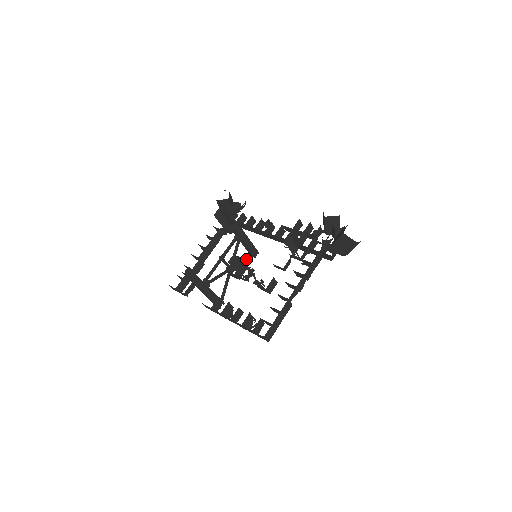
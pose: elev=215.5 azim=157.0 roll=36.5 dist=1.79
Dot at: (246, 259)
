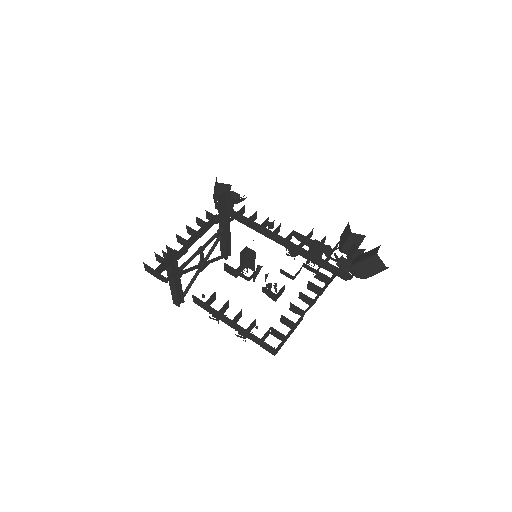
Dot at: (218, 258)
